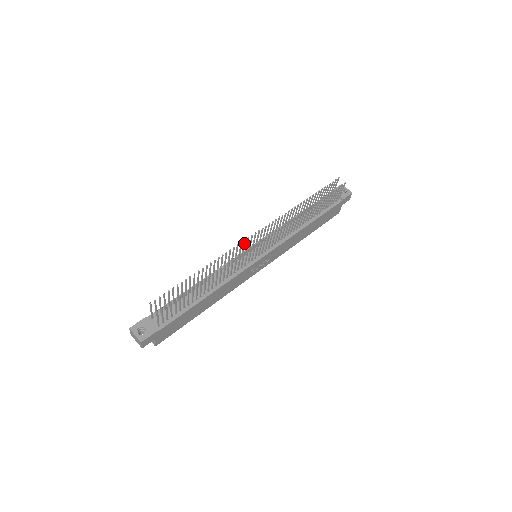
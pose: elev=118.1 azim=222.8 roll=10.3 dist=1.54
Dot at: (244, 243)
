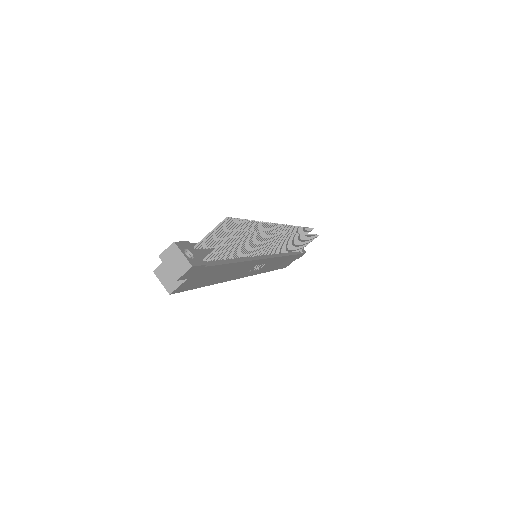
Dot at: (274, 227)
